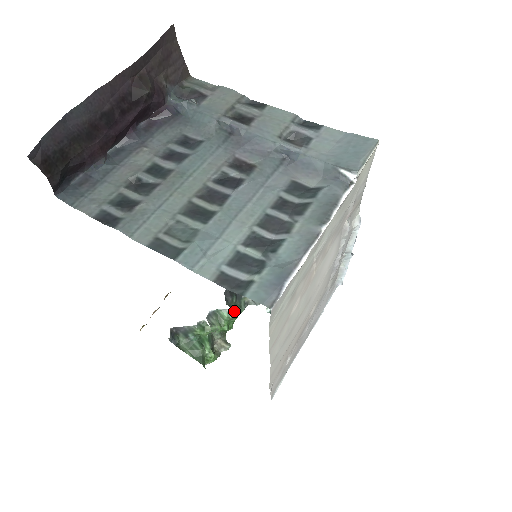
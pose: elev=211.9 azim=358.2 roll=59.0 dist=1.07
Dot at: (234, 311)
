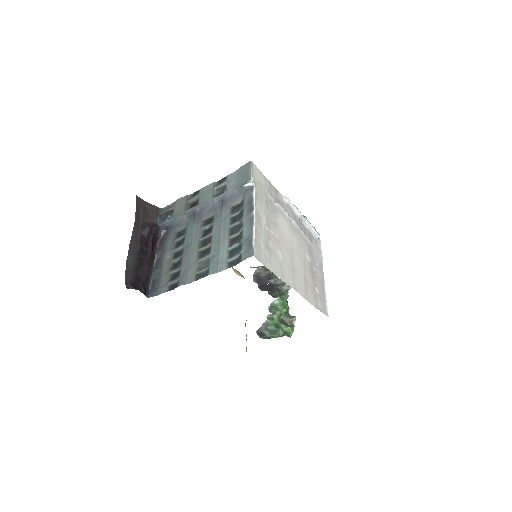
Dot at: occluded
